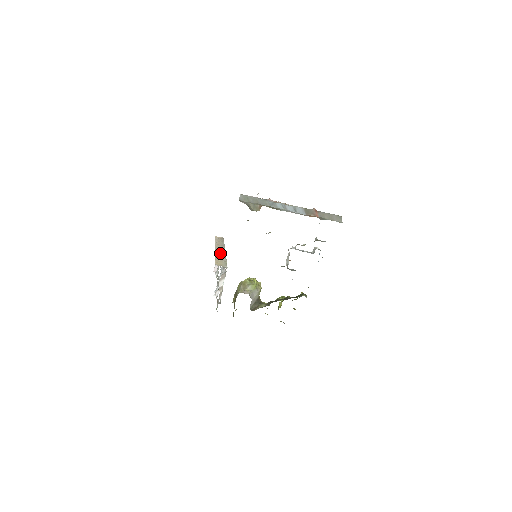
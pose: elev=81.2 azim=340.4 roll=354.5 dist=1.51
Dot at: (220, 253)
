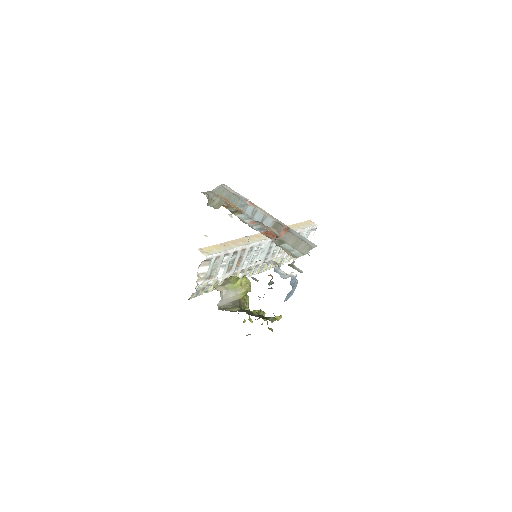
Dot at: (250, 239)
